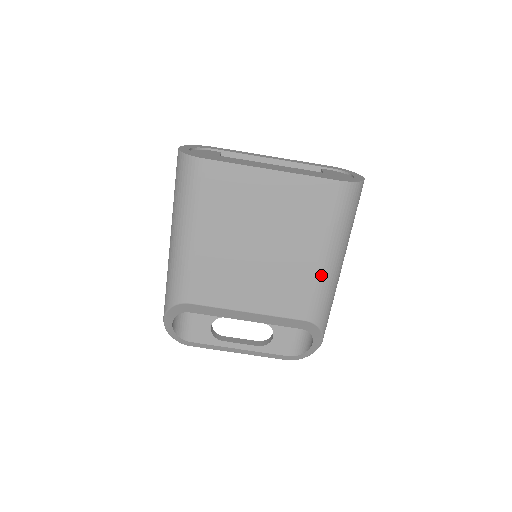
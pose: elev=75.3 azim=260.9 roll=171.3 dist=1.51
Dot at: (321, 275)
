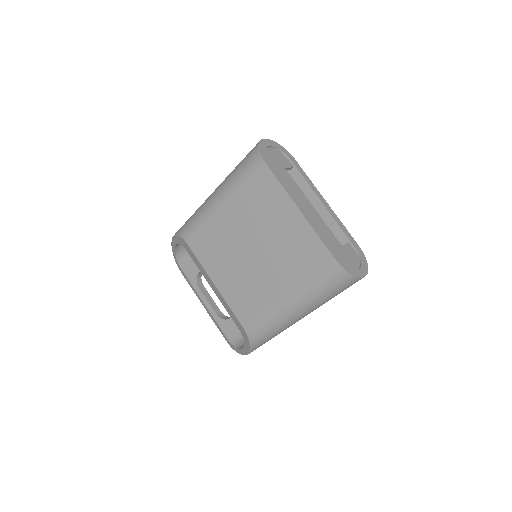
Dot at: (276, 309)
